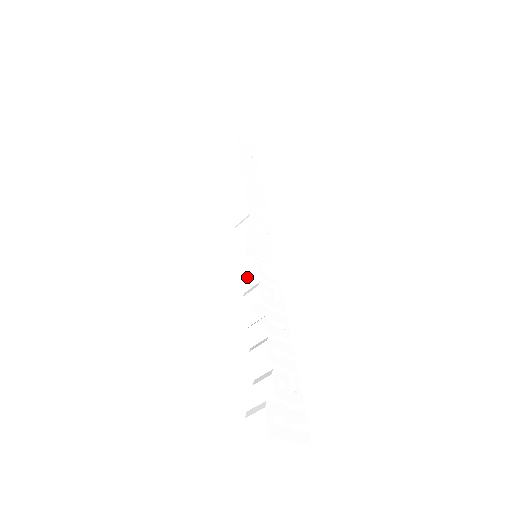
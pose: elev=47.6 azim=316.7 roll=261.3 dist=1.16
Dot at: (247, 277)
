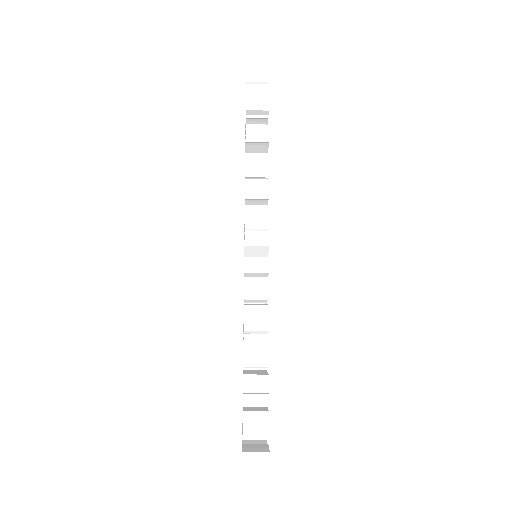
Dot at: (255, 291)
